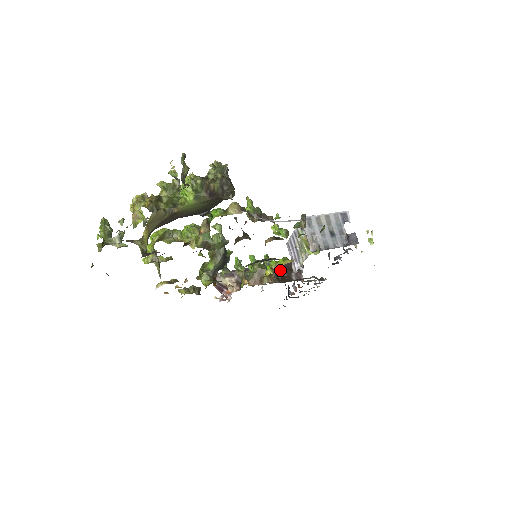
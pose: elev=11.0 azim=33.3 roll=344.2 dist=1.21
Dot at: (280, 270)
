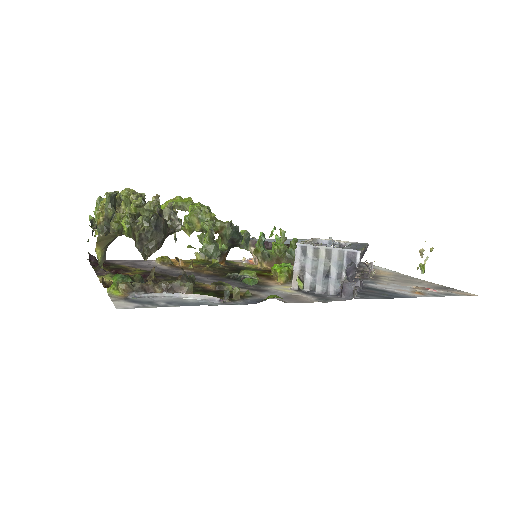
Dot at: occluded
